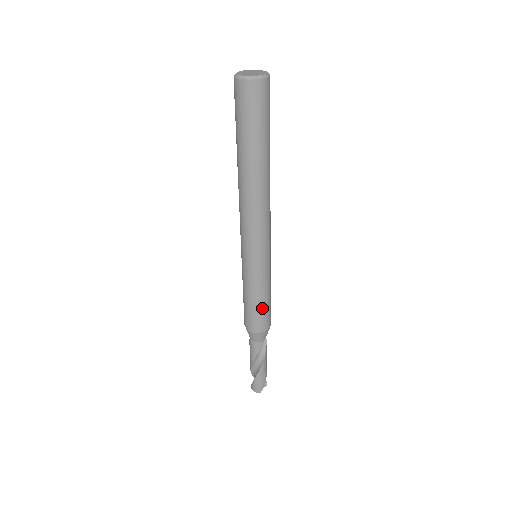
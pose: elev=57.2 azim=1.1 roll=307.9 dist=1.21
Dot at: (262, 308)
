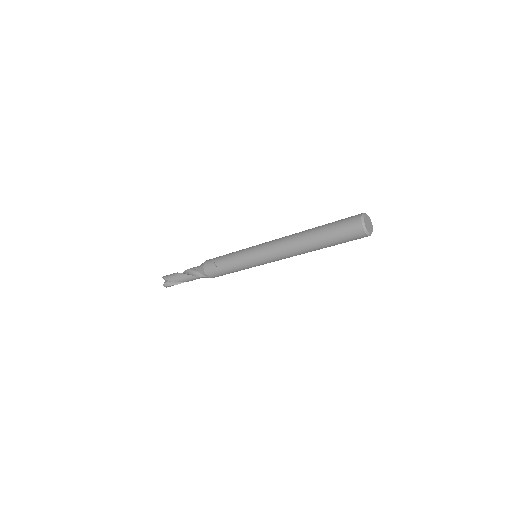
Dot at: occluded
